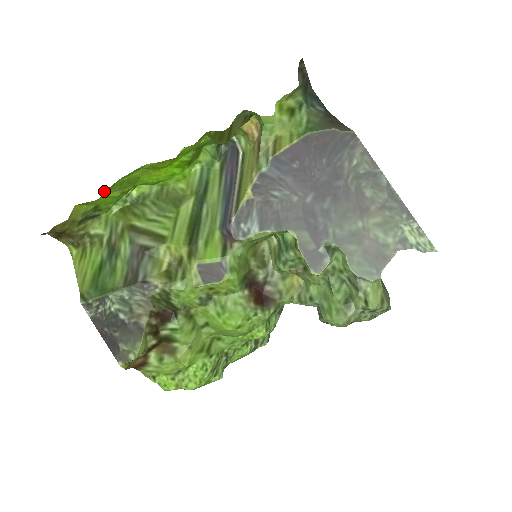
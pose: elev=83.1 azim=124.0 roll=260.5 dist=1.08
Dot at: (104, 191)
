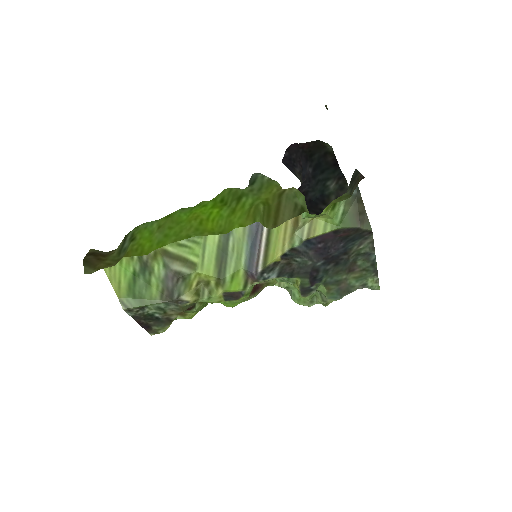
Dot at: occluded
